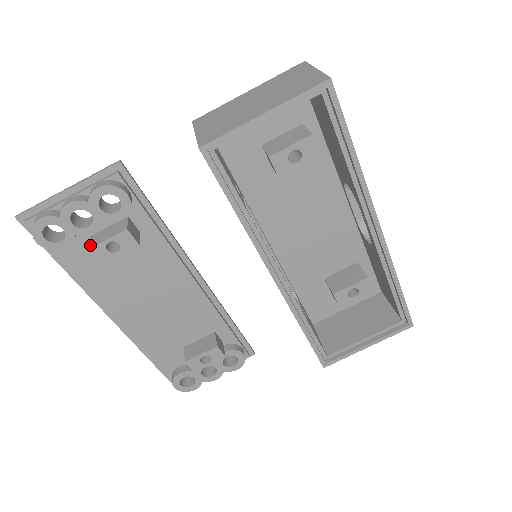
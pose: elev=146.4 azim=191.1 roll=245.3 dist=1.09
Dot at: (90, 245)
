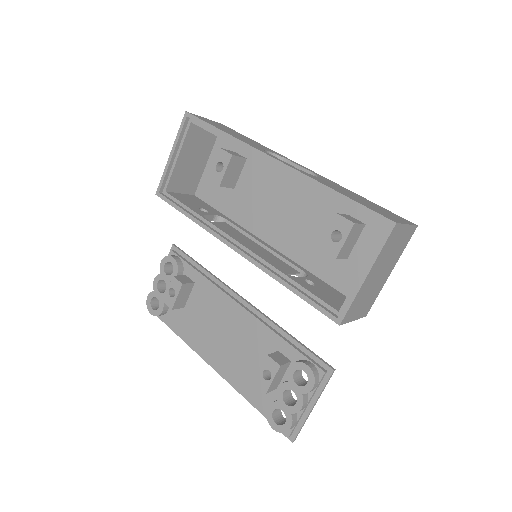
Dot at: (166, 299)
